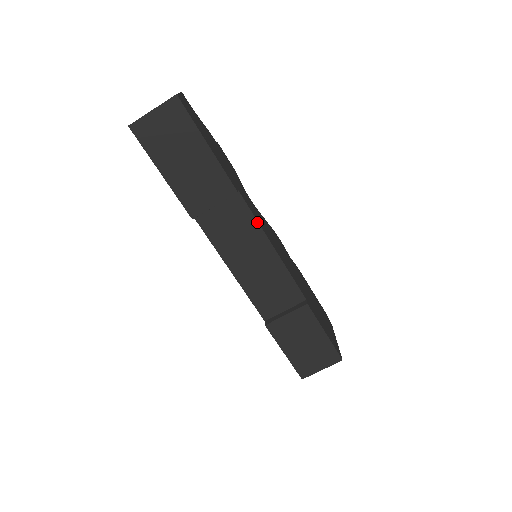
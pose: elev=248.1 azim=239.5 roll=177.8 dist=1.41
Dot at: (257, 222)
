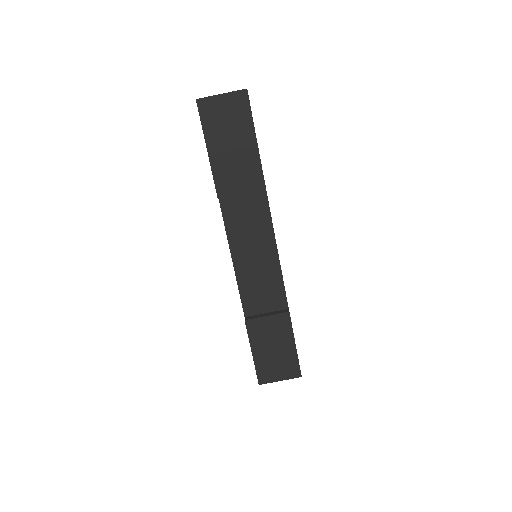
Dot at: occluded
